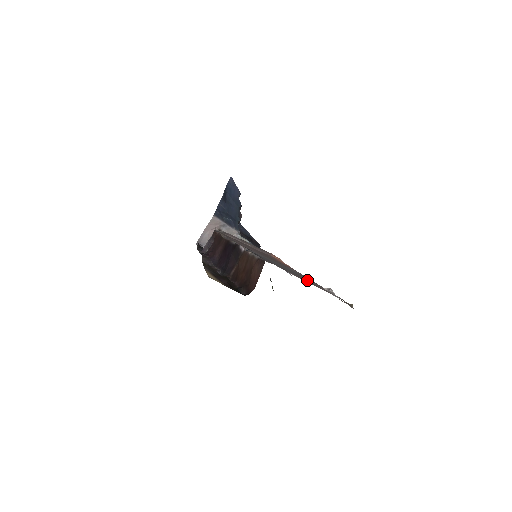
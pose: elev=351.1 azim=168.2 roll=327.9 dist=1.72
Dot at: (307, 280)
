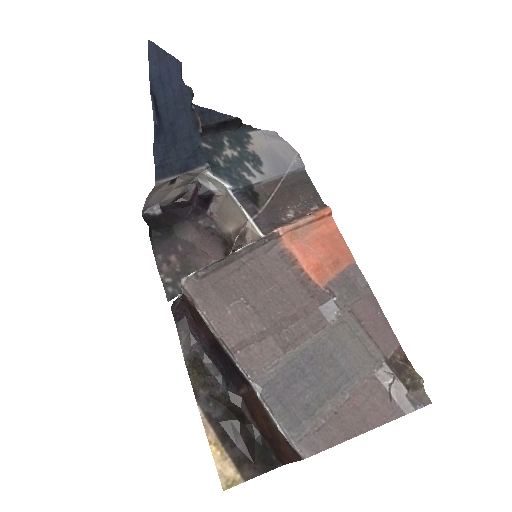
Dot at: (358, 388)
